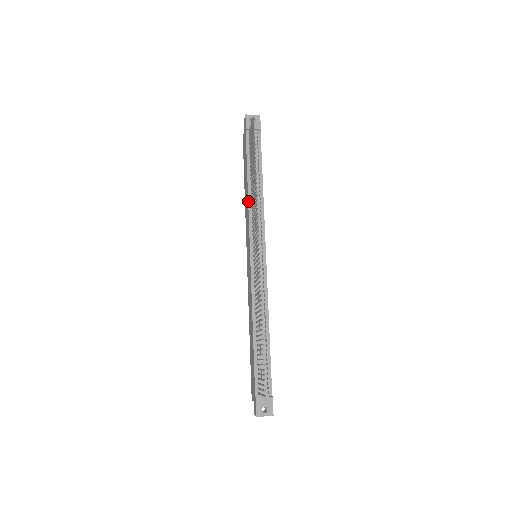
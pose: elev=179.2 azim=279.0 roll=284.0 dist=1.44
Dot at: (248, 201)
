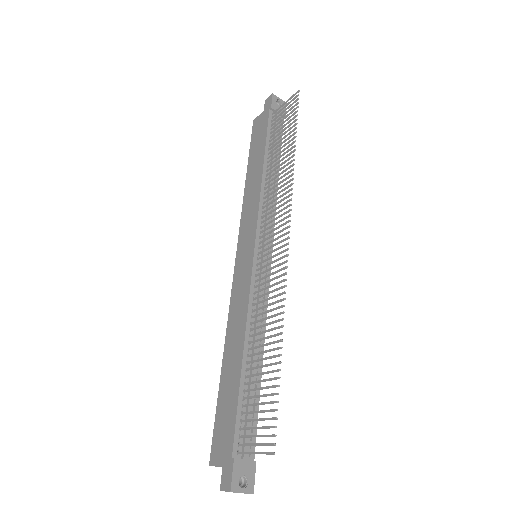
Dot at: (261, 185)
